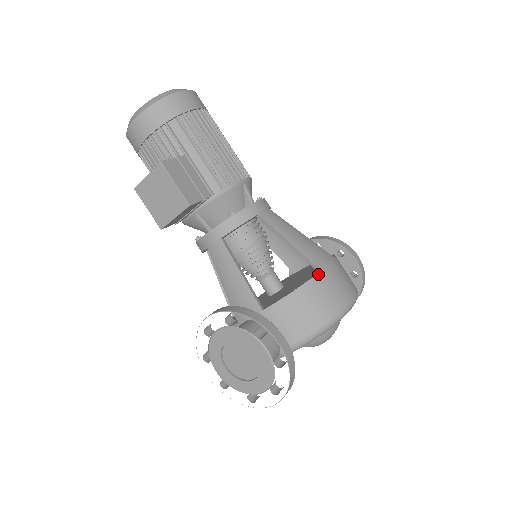
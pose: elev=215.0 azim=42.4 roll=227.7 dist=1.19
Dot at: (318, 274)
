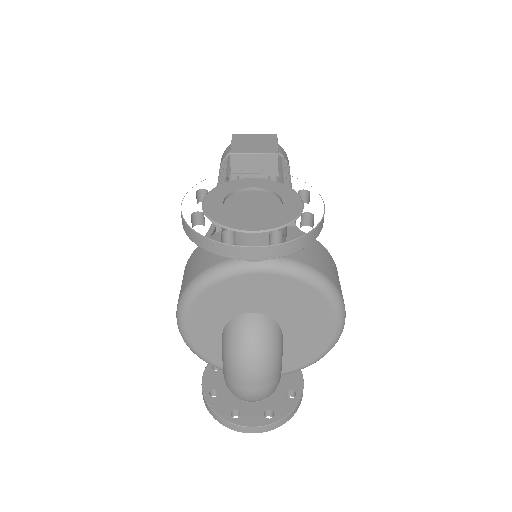
Dot at: (336, 267)
